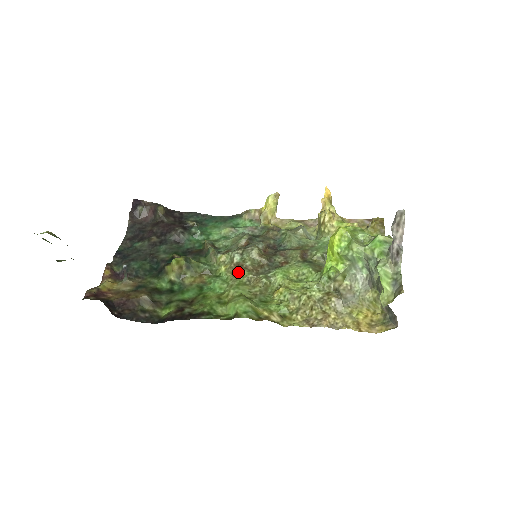
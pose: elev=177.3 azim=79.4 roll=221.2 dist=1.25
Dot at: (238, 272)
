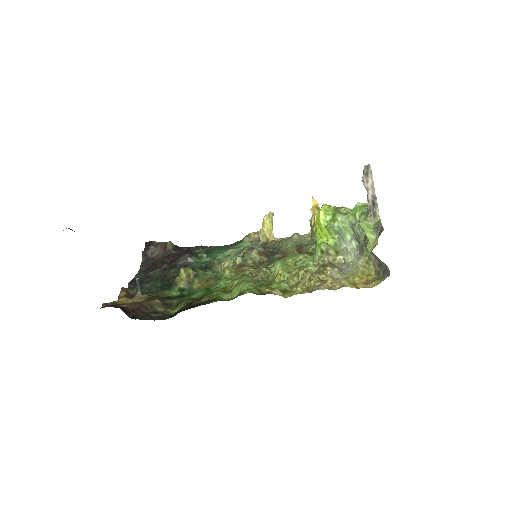
Dot at: (241, 269)
